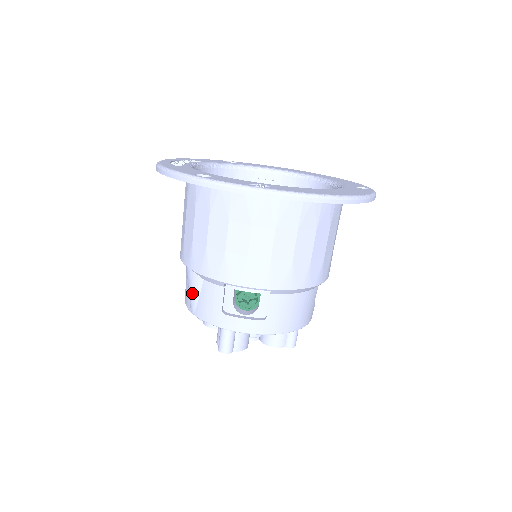
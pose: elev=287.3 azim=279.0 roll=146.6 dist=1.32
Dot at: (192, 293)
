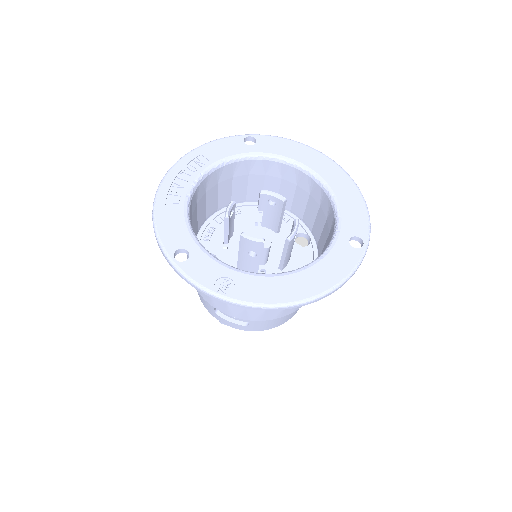
Dot at: occluded
